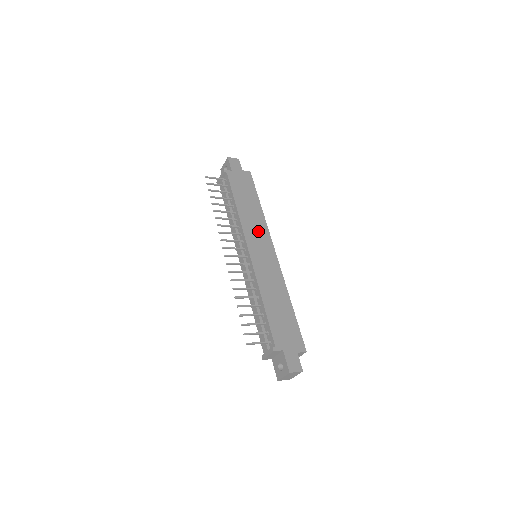
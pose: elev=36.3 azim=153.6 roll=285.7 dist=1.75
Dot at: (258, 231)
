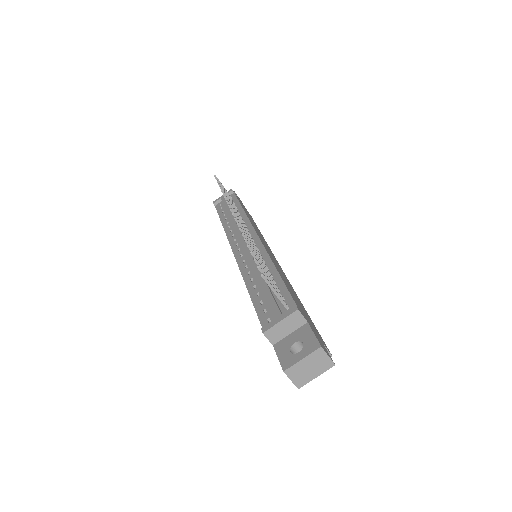
Dot at: occluded
